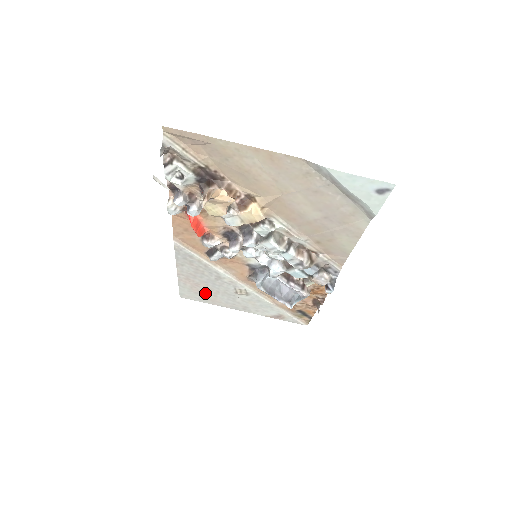
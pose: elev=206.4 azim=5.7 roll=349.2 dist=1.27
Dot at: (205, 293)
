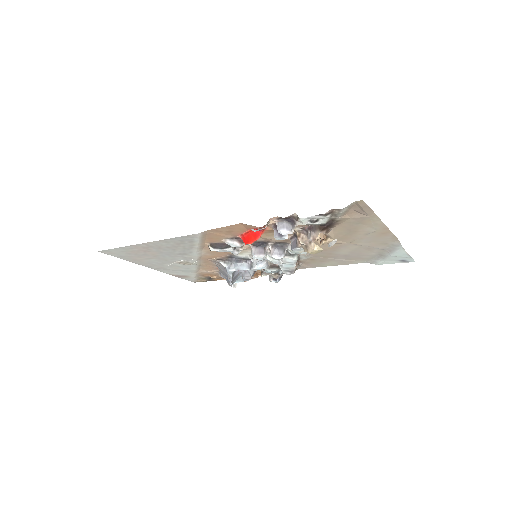
Dot at: (140, 255)
